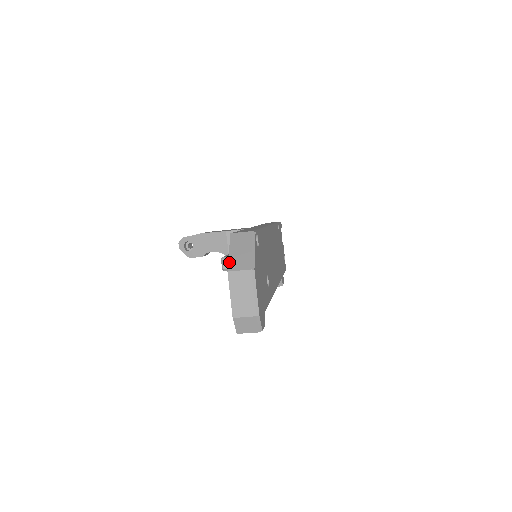
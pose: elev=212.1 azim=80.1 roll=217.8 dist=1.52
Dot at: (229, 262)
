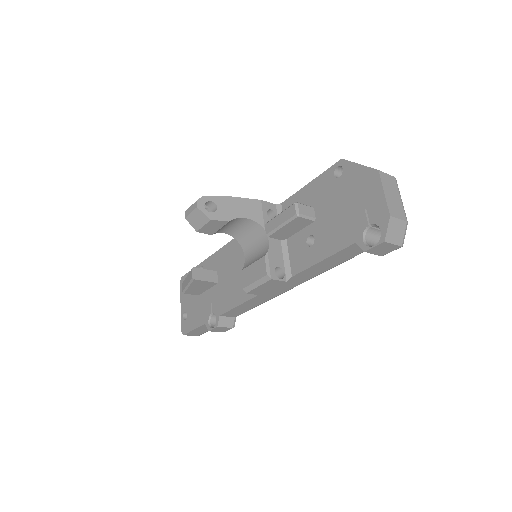
Dot at: (370, 167)
